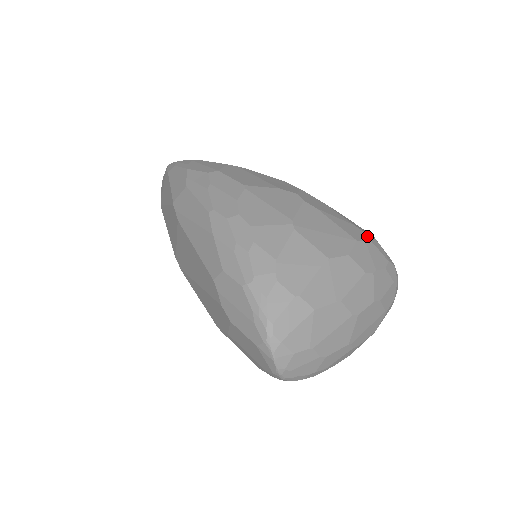
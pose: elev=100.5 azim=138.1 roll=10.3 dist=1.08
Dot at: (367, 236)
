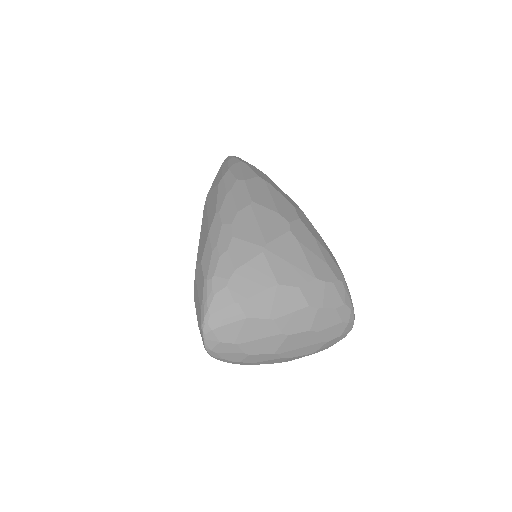
Dot at: (333, 277)
